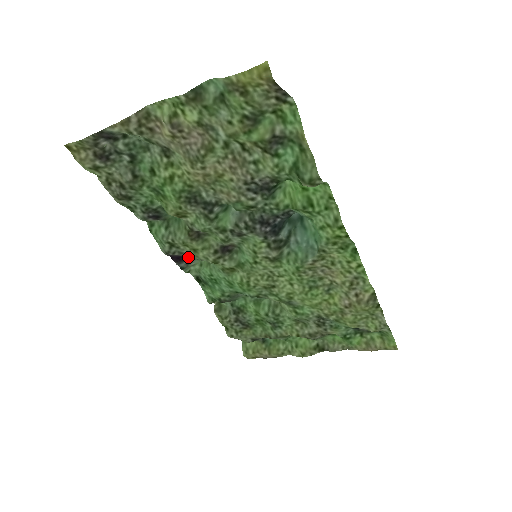
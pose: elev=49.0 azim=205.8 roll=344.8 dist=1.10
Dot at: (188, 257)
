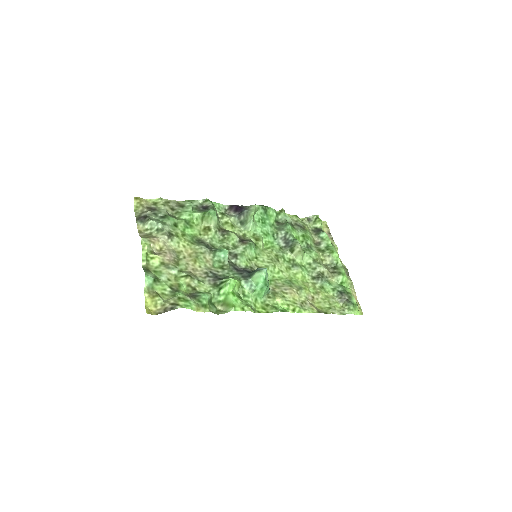
Dot at: (244, 208)
